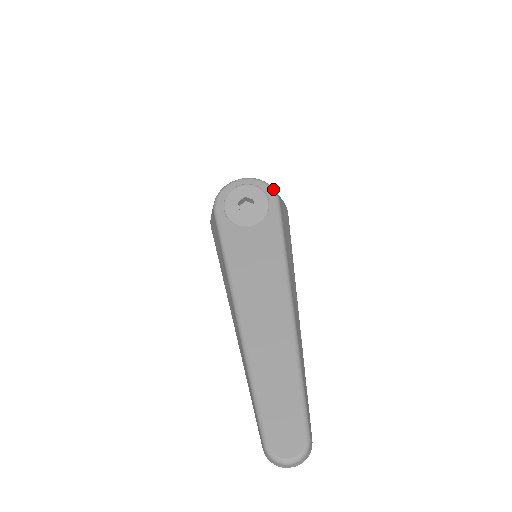
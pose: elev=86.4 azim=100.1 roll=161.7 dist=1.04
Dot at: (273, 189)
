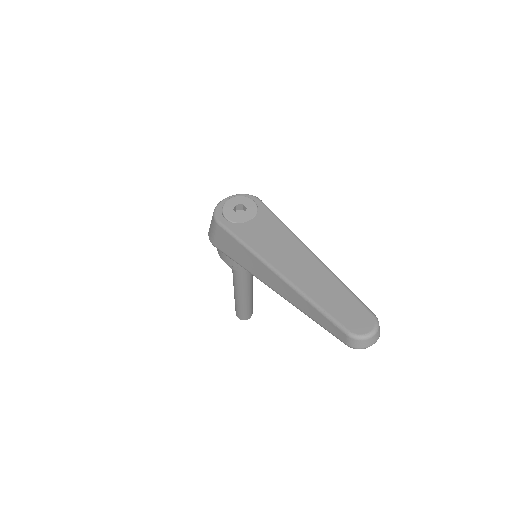
Dot at: (252, 195)
